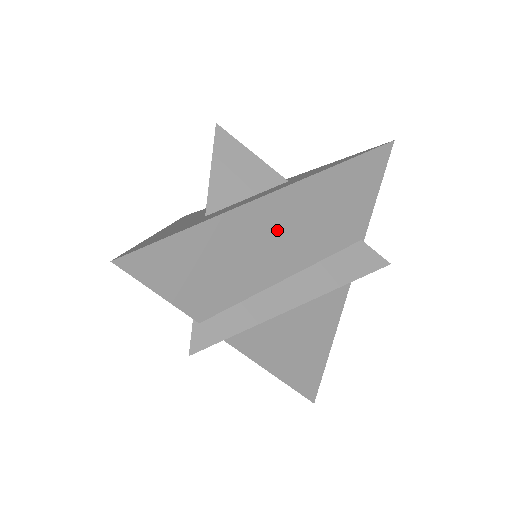
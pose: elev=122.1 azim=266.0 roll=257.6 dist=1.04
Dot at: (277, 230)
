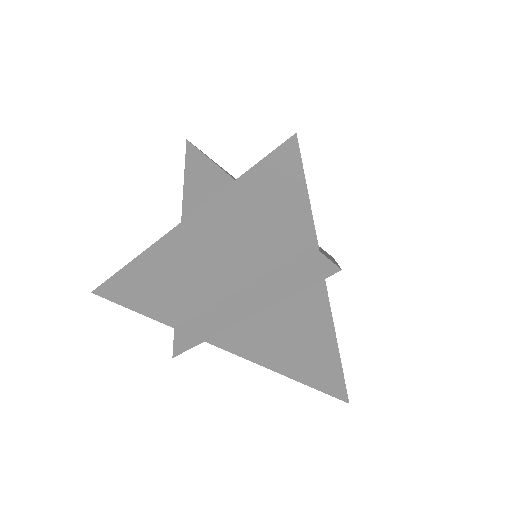
Dot at: occluded
